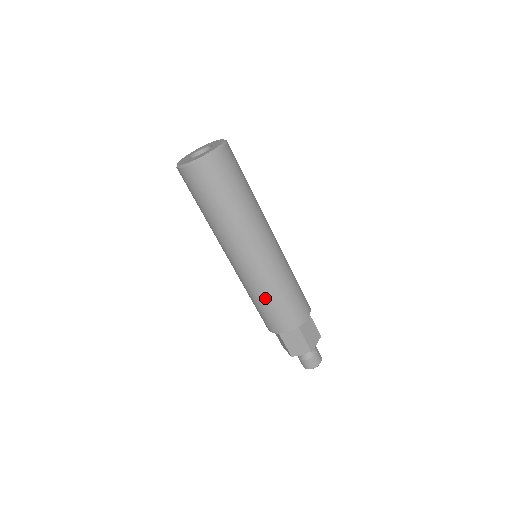
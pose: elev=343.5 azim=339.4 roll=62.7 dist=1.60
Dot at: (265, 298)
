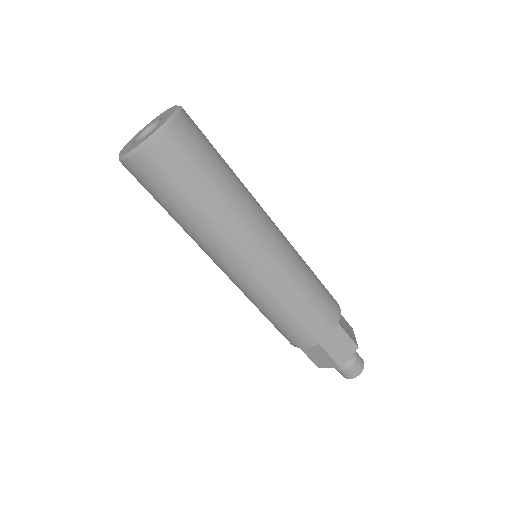
Dot at: (295, 299)
